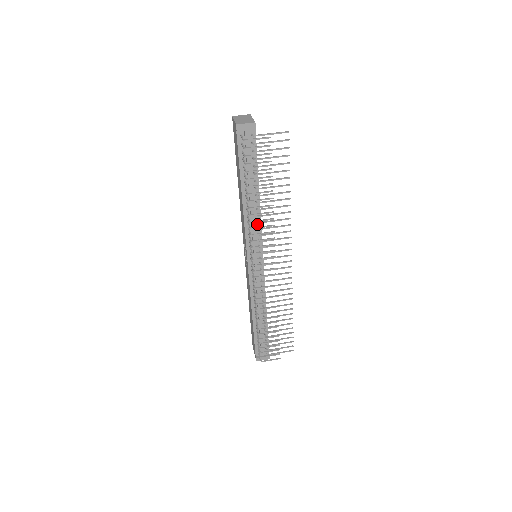
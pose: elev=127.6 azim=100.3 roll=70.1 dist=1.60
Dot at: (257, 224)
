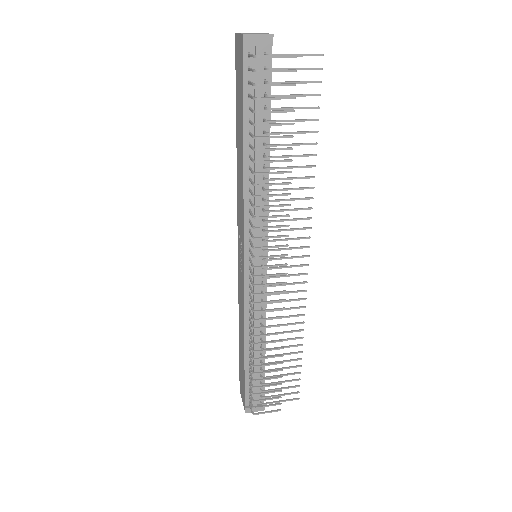
Dot at: (262, 204)
